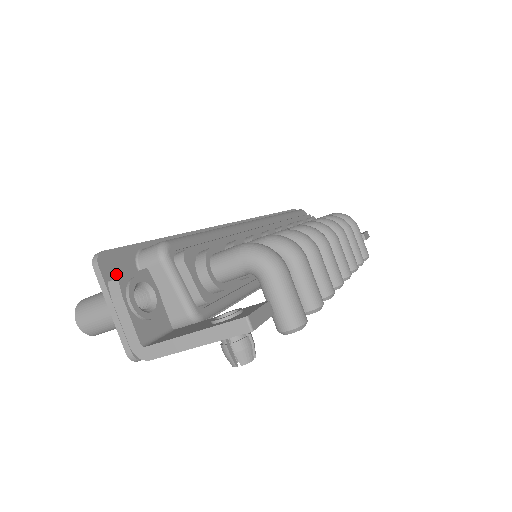
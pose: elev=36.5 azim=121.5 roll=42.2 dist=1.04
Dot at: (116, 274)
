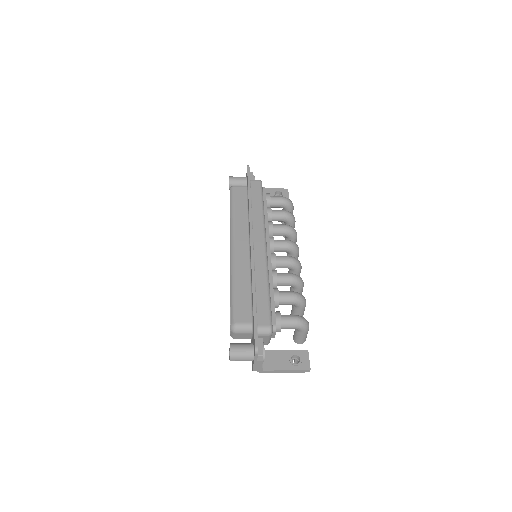
Dot at: occluded
